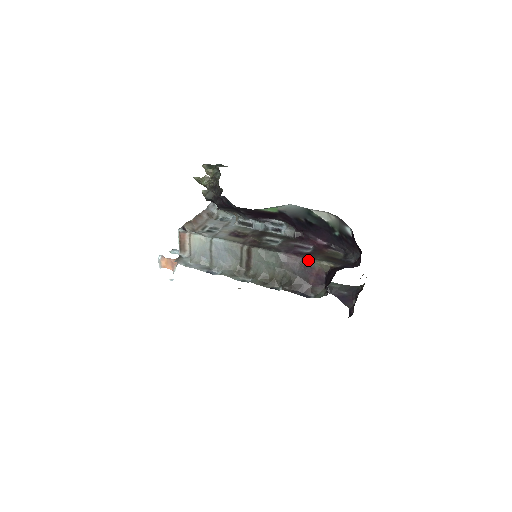
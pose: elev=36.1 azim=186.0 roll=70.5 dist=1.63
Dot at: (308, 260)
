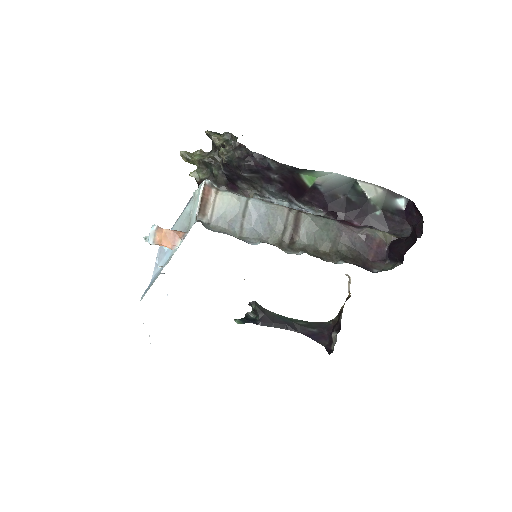
Dot at: (368, 229)
